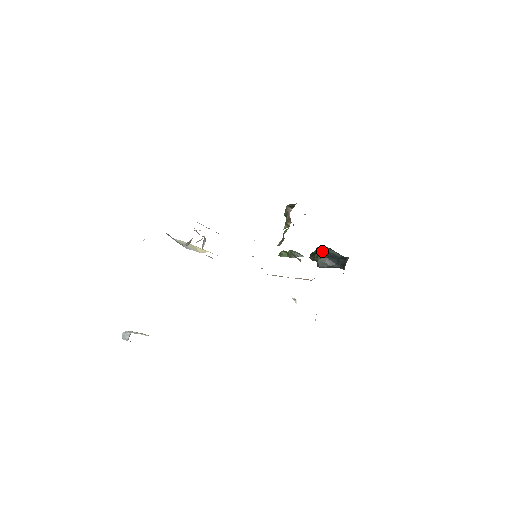
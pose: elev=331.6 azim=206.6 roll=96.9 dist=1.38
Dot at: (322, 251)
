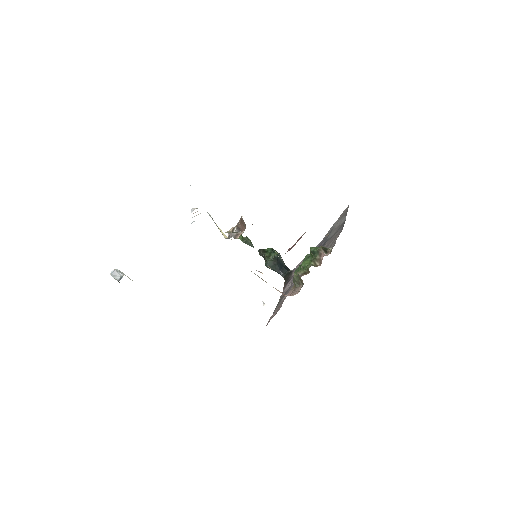
Dot at: (275, 255)
